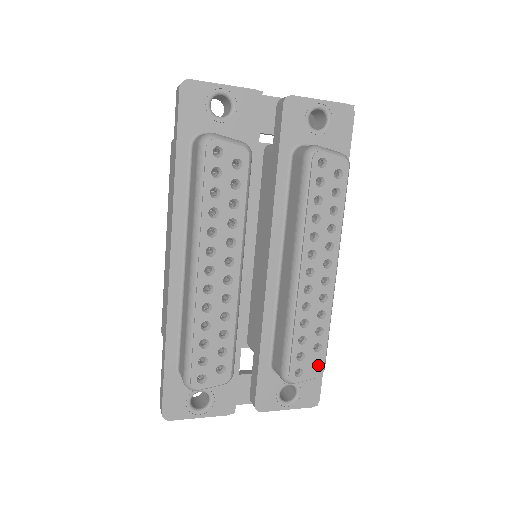
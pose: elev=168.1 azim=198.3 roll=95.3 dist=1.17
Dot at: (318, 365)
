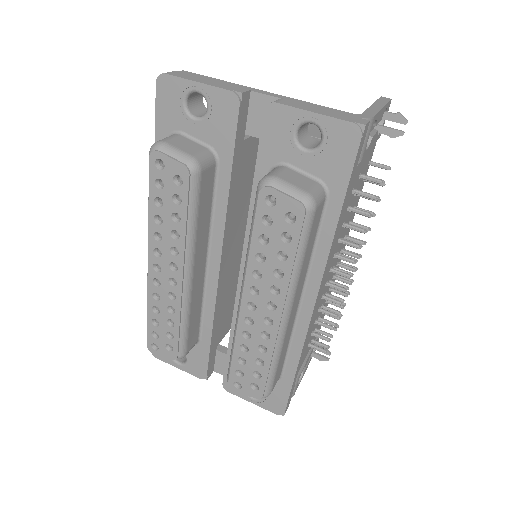
Dot at: (258, 389)
